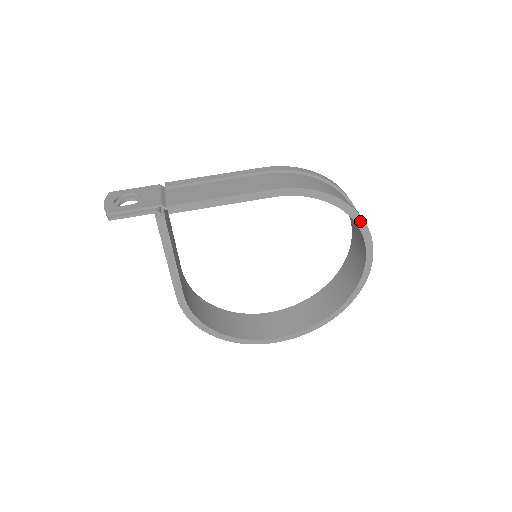
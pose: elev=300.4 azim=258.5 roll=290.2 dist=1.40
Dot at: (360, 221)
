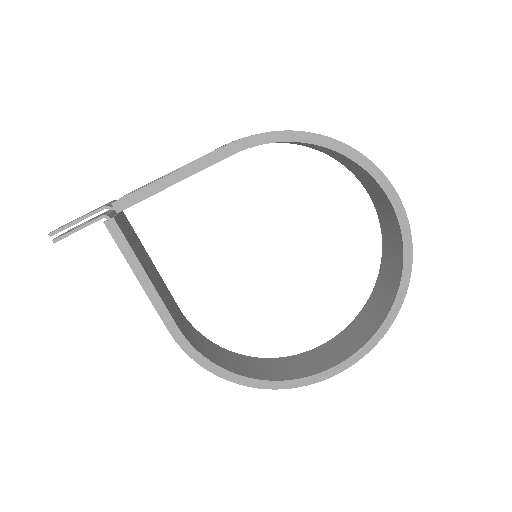
Dot at: (358, 157)
